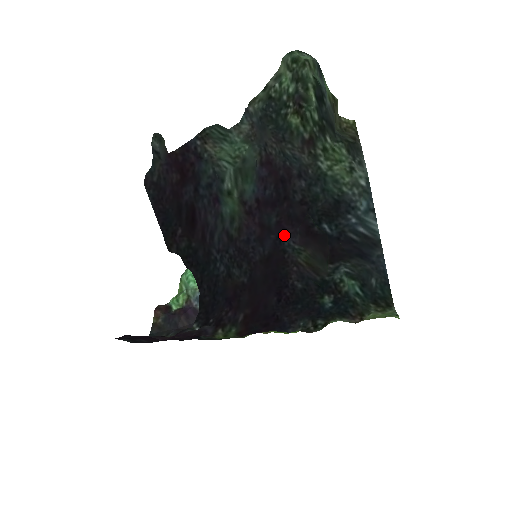
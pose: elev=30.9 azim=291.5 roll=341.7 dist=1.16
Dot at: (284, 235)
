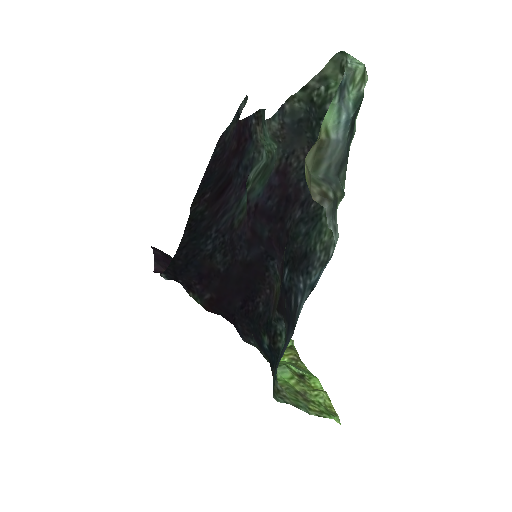
Dot at: (273, 254)
